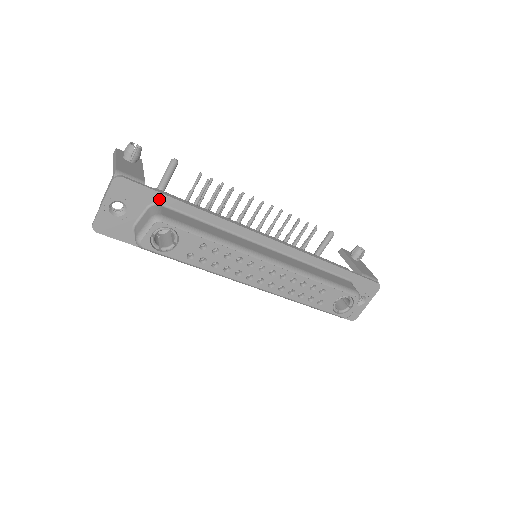
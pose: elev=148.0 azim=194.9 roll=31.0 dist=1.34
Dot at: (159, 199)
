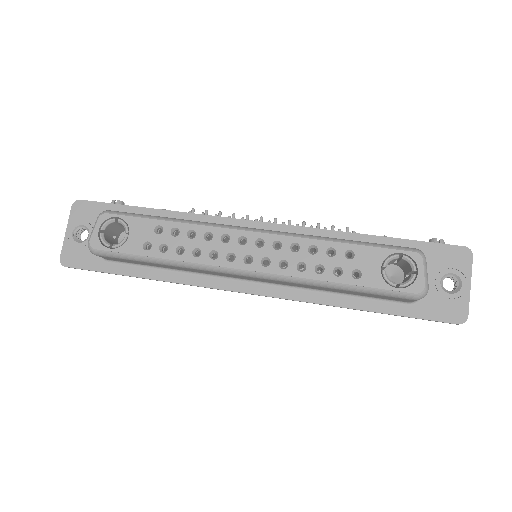
Dot at: occluded
